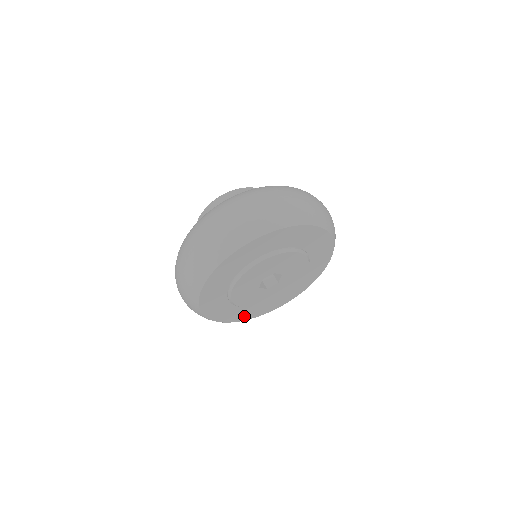
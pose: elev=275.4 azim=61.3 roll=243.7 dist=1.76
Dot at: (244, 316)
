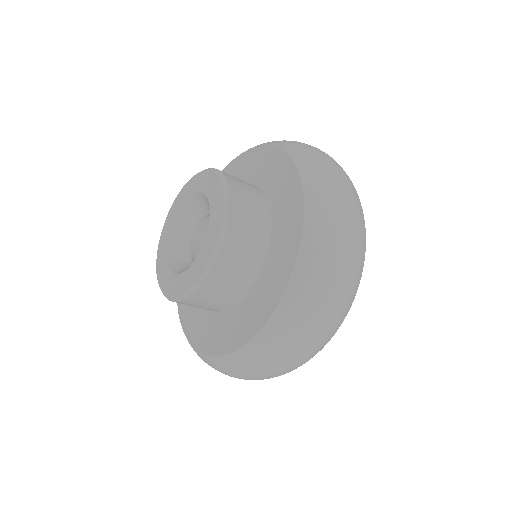
Dot at: occluded
